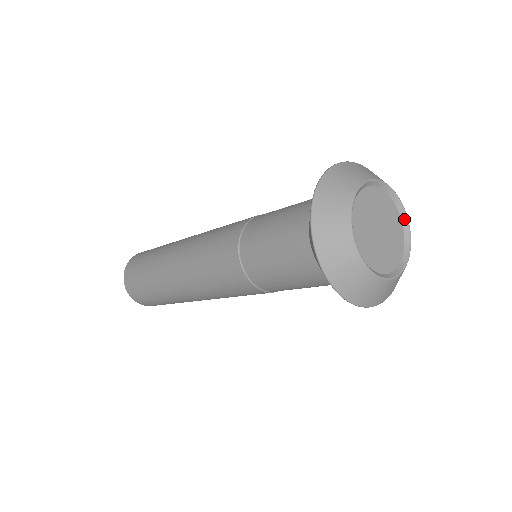
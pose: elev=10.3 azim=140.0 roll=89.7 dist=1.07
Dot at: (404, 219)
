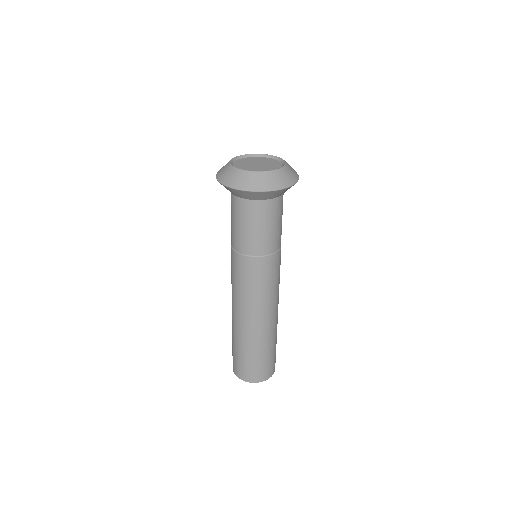
Dot at: (278, 159)
